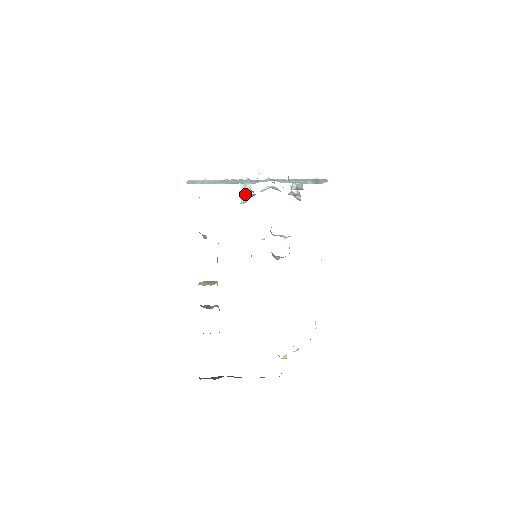
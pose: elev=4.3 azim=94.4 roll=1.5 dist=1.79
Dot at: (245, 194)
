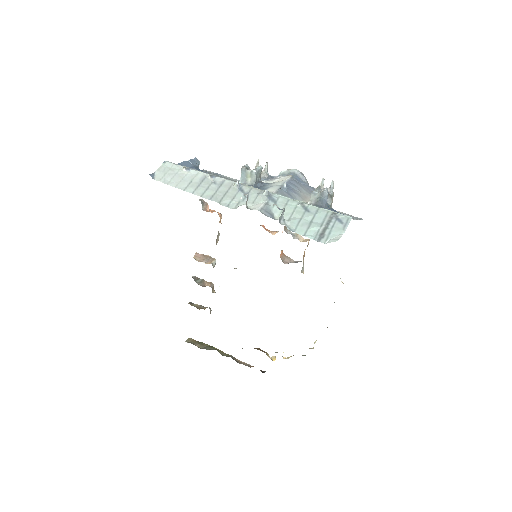
Dot at: occluded
